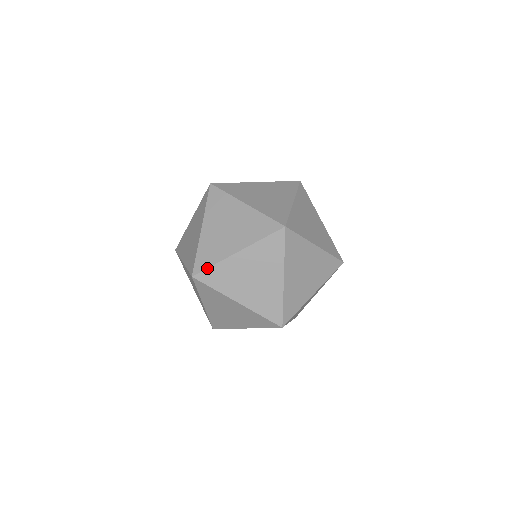
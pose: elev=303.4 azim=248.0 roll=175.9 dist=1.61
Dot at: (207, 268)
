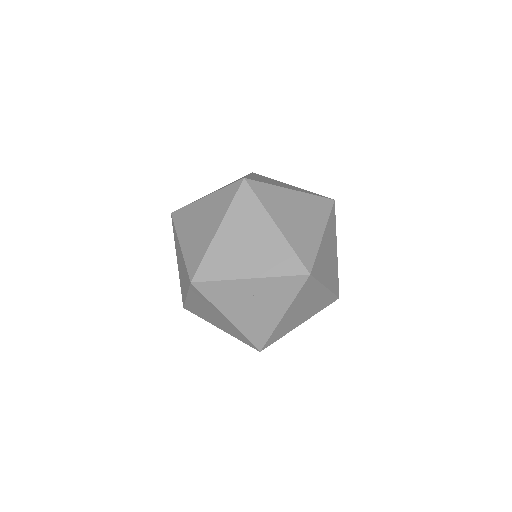
Dot at: (182, 207)
